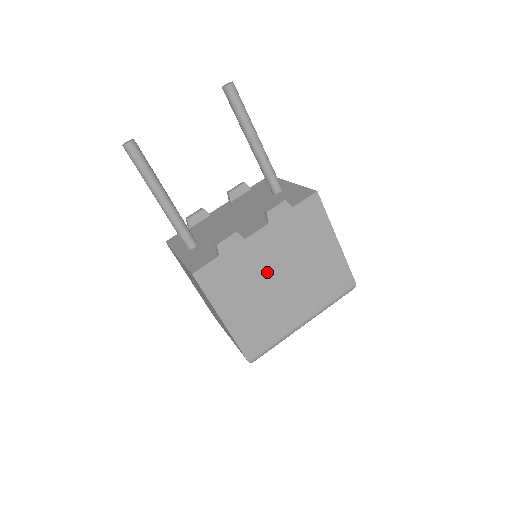
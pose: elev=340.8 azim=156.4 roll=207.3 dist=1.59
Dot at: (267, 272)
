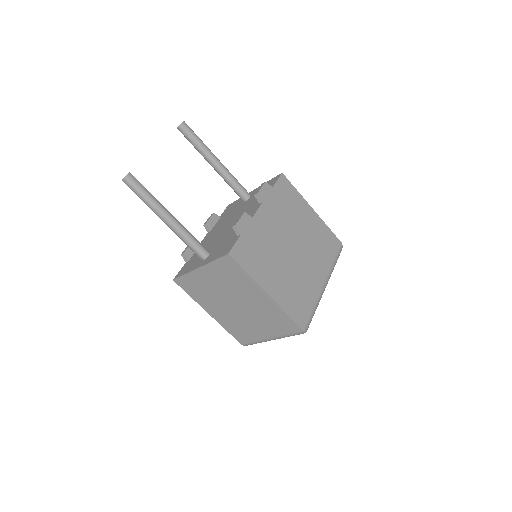
Dot at: (280, 243)
